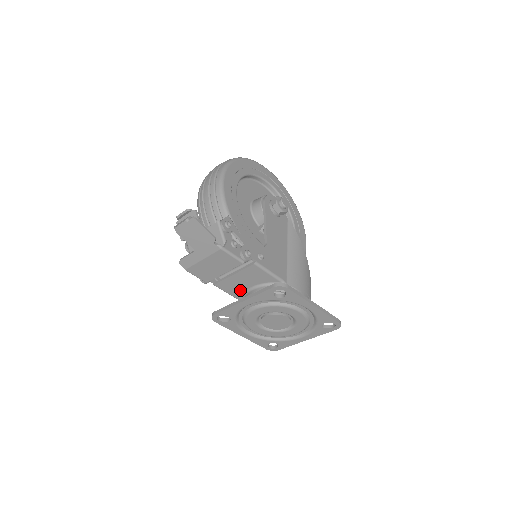
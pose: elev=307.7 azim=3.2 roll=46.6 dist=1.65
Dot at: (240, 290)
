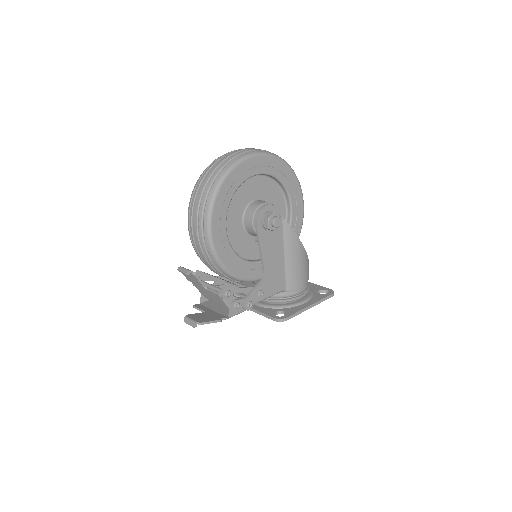
Dot at: occluded
